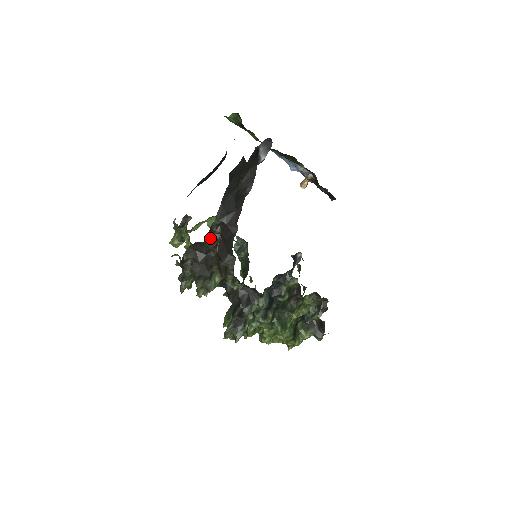
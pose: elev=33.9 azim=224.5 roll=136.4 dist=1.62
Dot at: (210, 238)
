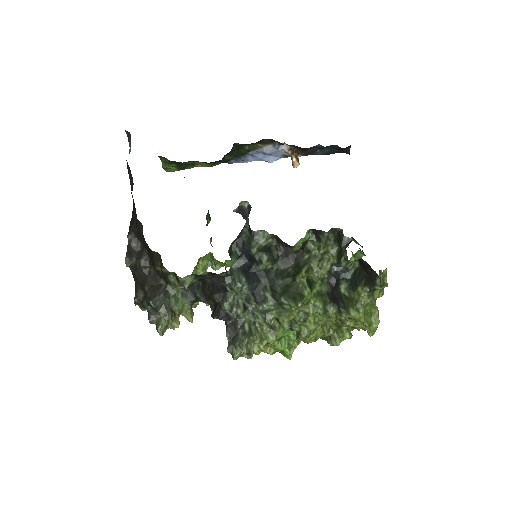
Dot at: (135, 256)
